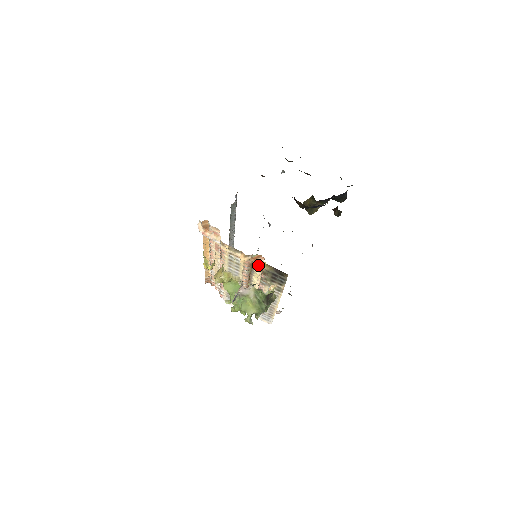
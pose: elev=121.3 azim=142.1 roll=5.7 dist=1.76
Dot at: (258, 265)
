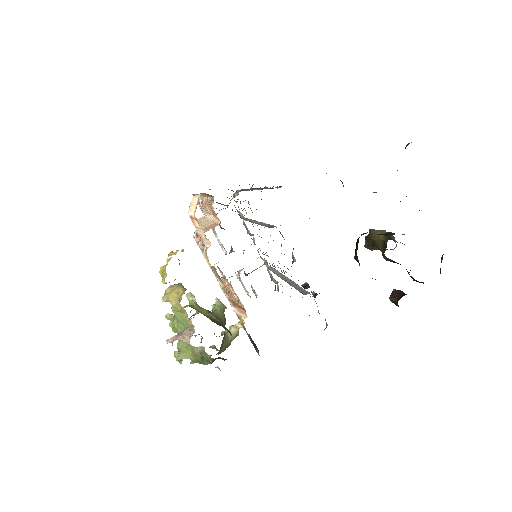
Dot at: (235, 312)
